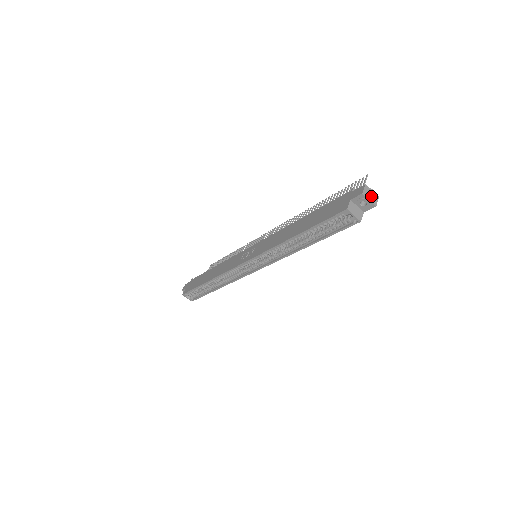
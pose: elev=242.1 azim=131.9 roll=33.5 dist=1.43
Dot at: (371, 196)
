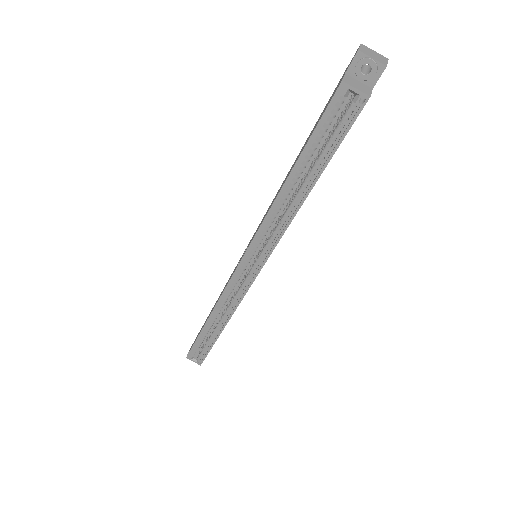
Dot at: (374, 55)
